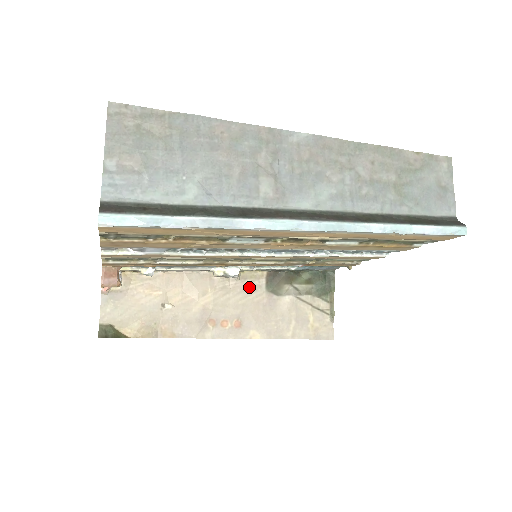
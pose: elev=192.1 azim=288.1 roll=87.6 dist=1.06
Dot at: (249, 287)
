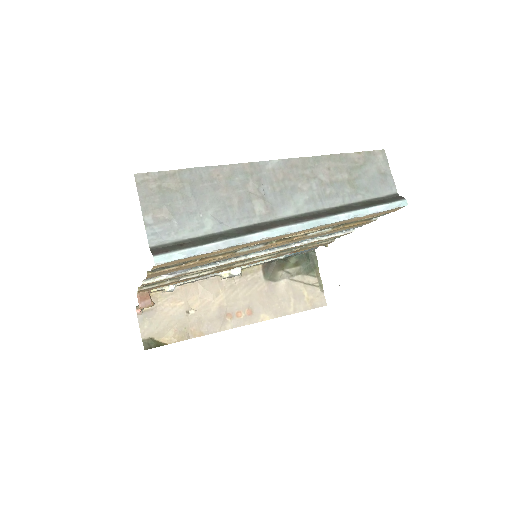
Dot at: (251, 281)
